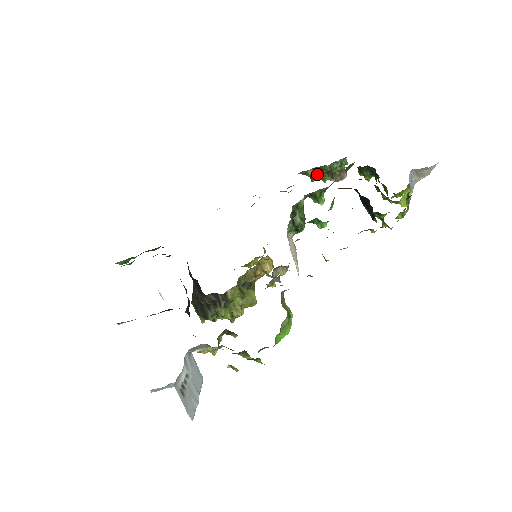
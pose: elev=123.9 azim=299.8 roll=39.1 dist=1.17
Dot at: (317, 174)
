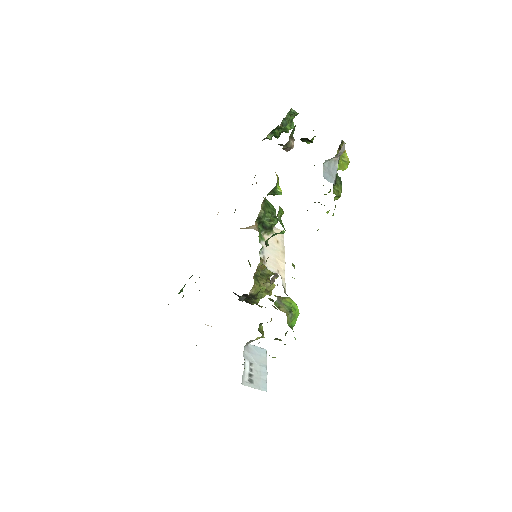
Dot at: (276, 134)
